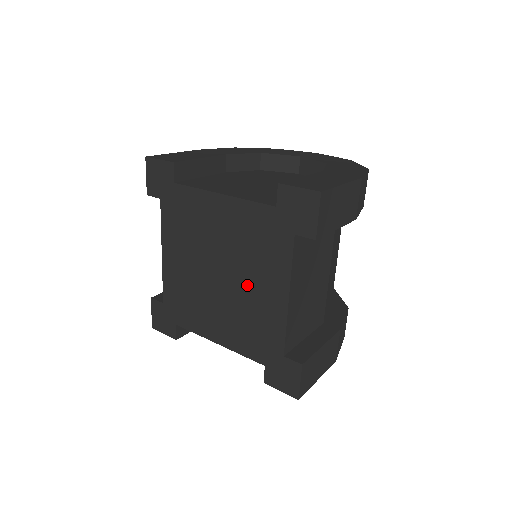
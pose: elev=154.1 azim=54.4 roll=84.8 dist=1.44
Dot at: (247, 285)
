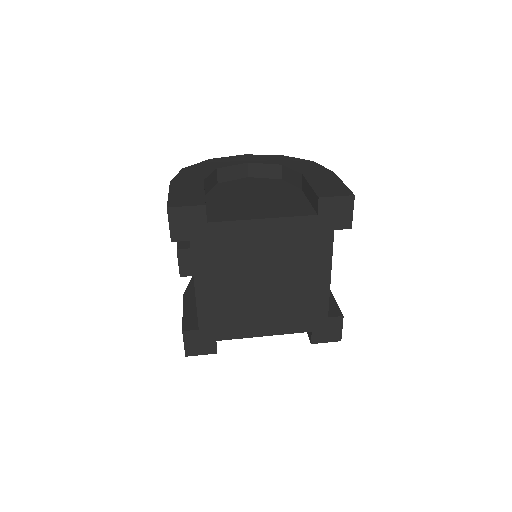
Dot at: (293, 280)
